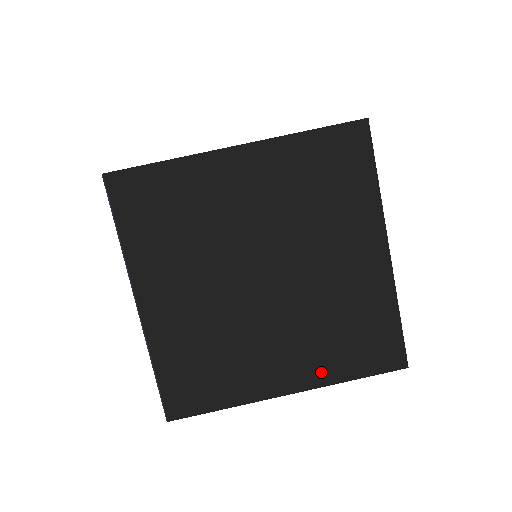
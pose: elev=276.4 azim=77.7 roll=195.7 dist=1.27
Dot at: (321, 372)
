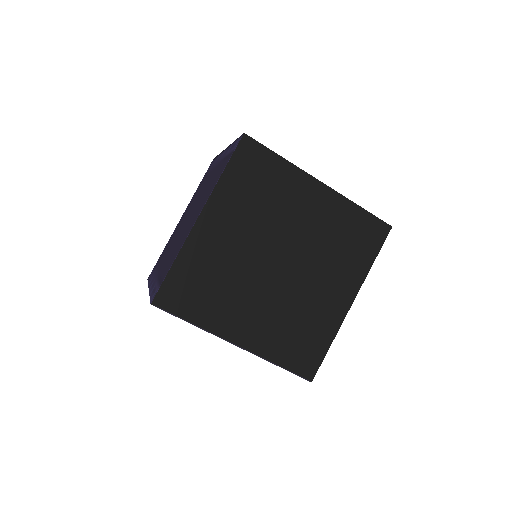
Dot at: (355, 276)
